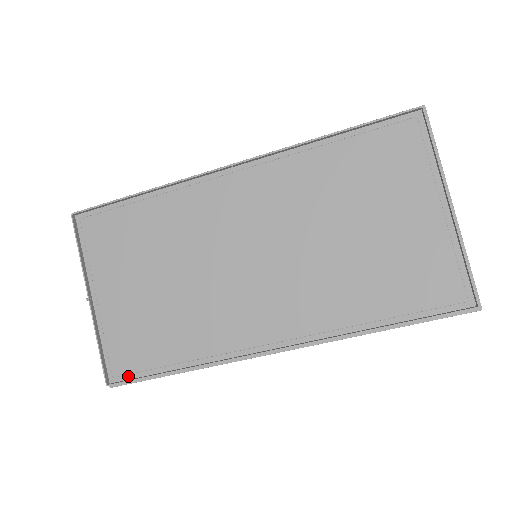
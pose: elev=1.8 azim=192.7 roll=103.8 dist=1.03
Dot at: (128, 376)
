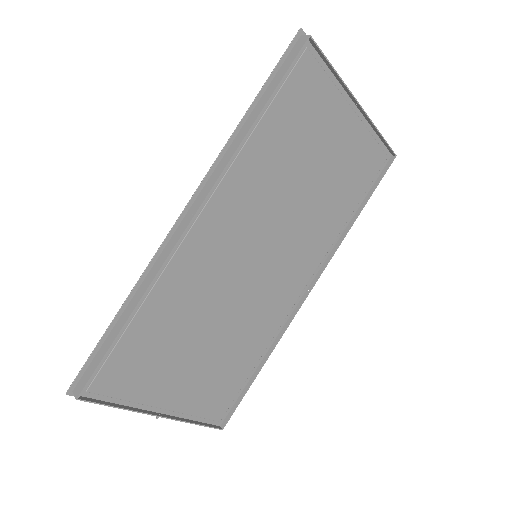
Dot at: (229, 409)
